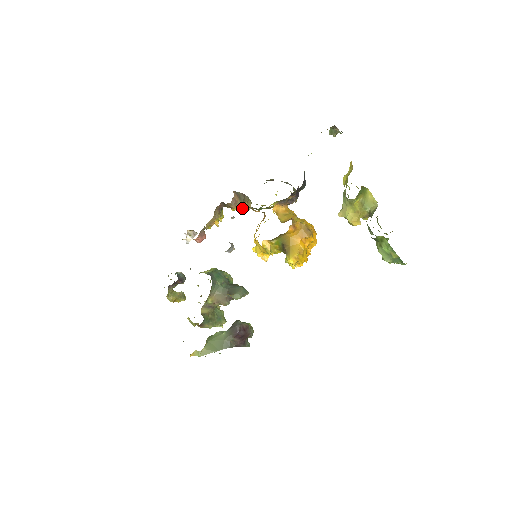
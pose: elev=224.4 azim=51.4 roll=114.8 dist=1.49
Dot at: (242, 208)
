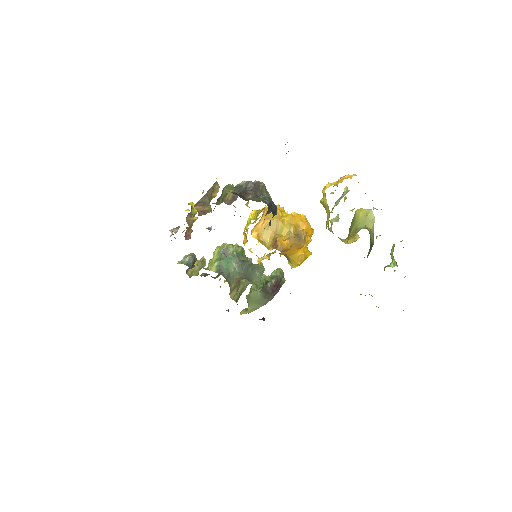
Dot at: (211, 199)
